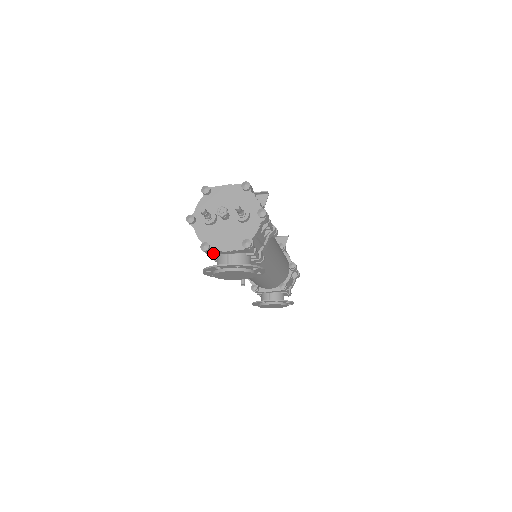
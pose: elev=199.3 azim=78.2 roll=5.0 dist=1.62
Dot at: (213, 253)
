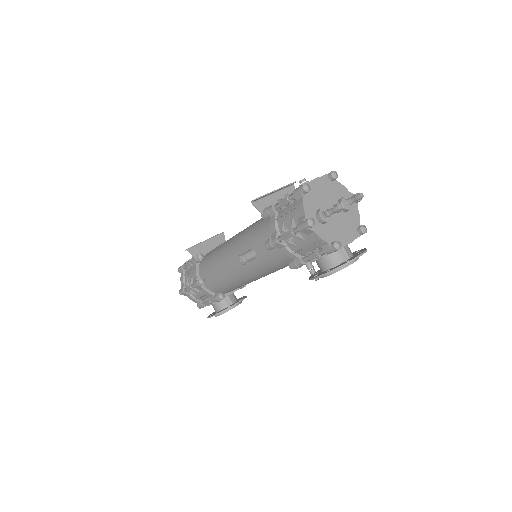
Dot at: occluded
